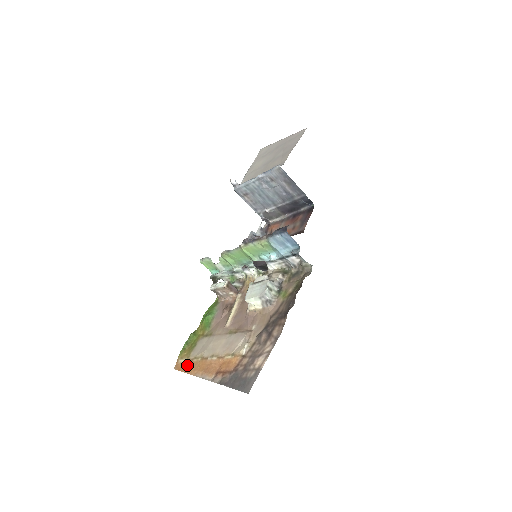
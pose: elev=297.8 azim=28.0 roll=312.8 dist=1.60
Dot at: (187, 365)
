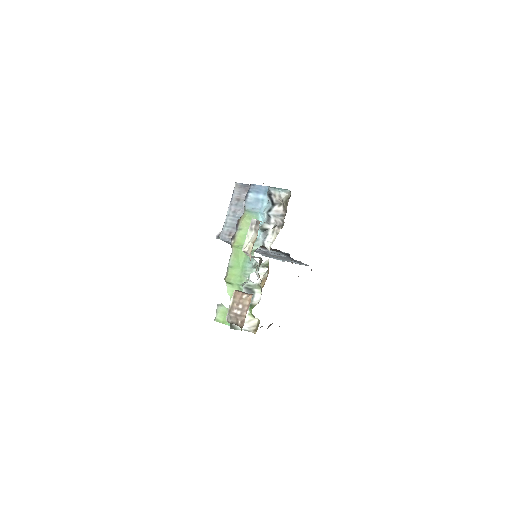
Dot at: occluded
